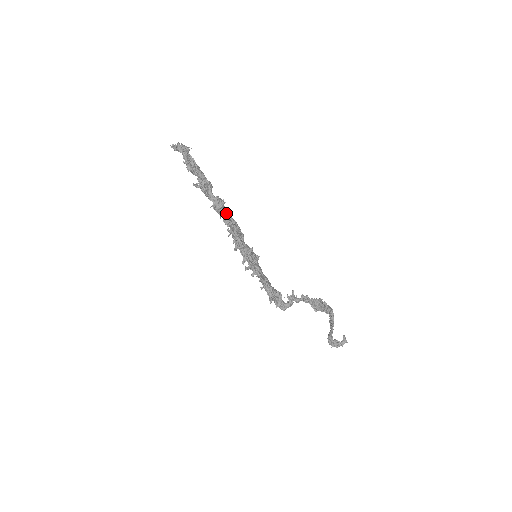
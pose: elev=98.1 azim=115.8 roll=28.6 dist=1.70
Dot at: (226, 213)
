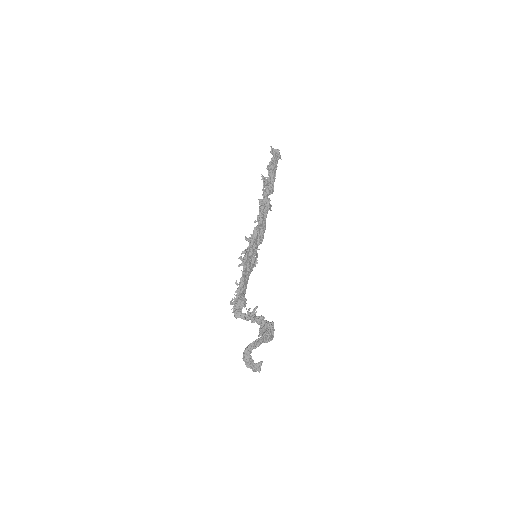
Dot at: (265, 215)
